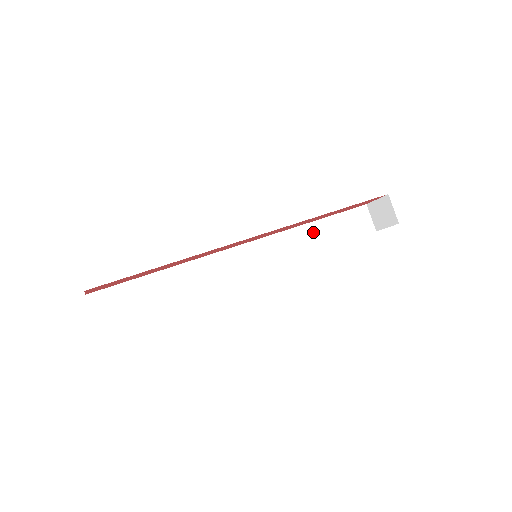
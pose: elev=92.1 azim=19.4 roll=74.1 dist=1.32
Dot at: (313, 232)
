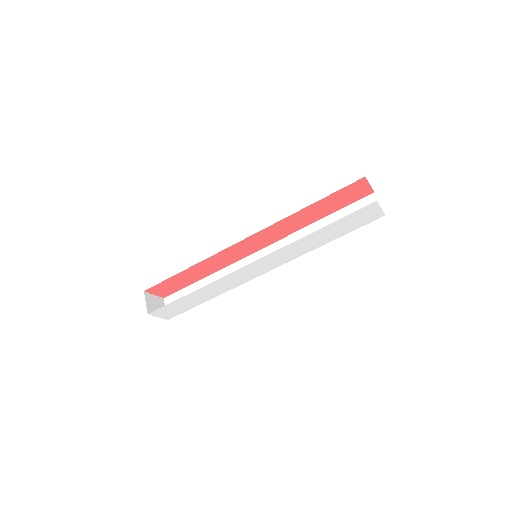
Dot at: occluded
